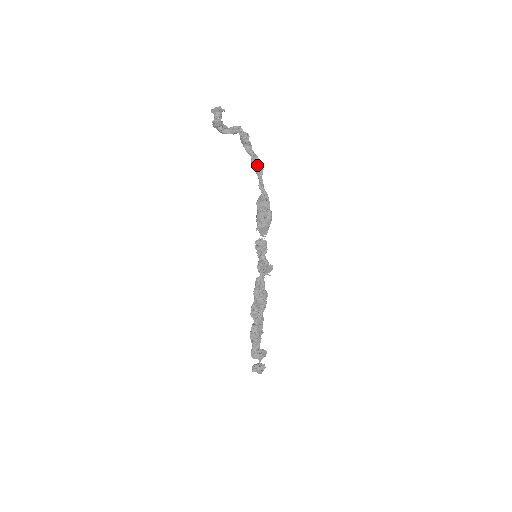
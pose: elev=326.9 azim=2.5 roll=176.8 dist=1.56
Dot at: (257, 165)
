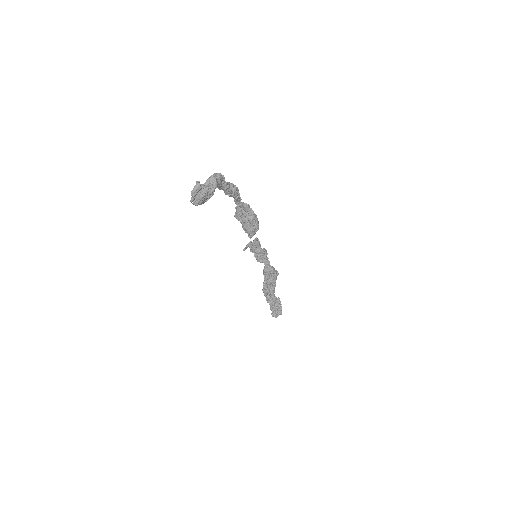
Dot at: (235, 192)
